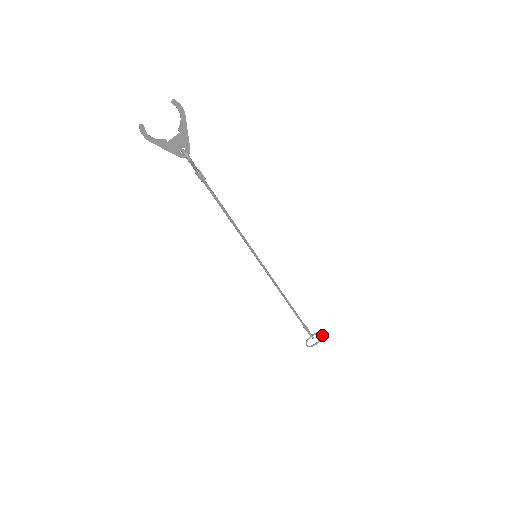
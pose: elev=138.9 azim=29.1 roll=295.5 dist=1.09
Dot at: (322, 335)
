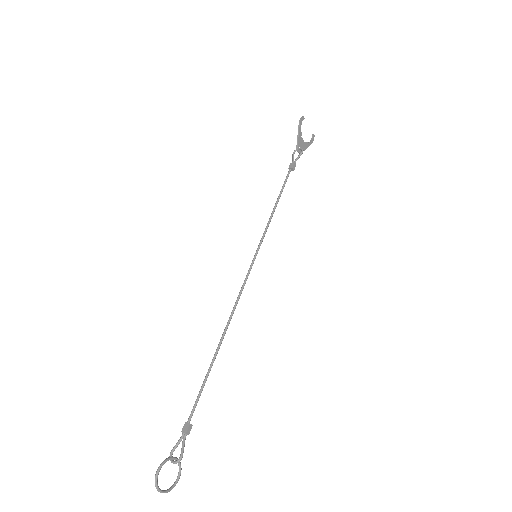
Dot at: (177, 482)
